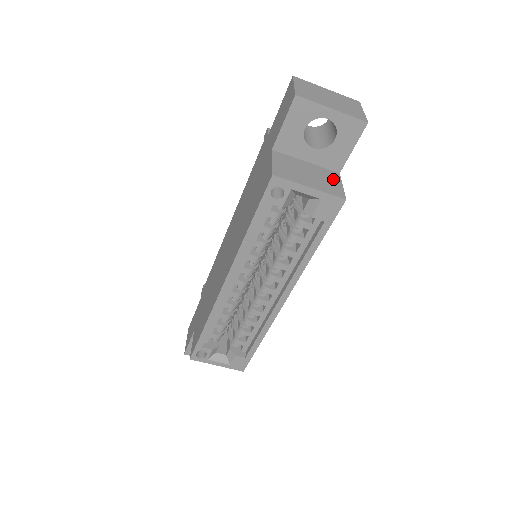
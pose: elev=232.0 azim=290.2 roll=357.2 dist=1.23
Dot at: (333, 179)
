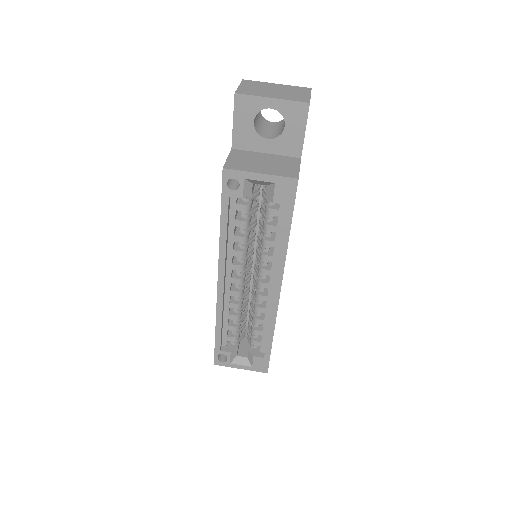
Dot at: (291, 164)
